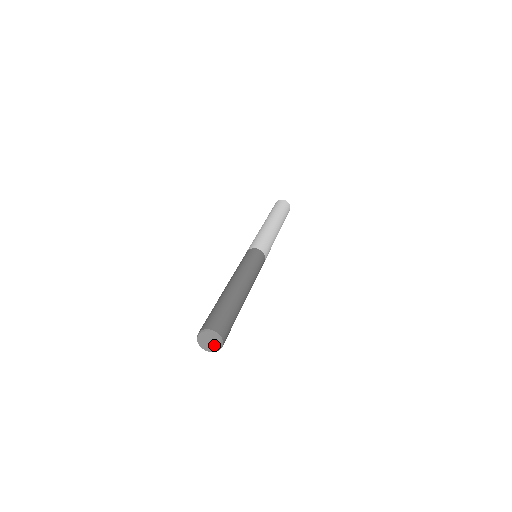
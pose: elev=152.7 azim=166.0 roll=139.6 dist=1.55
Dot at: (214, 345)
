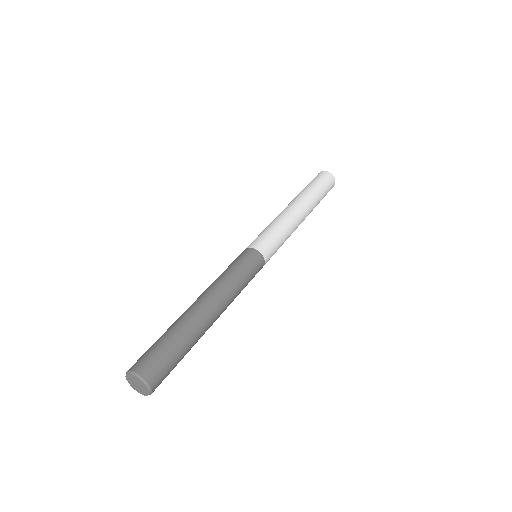
Dot at: (142, 390)
